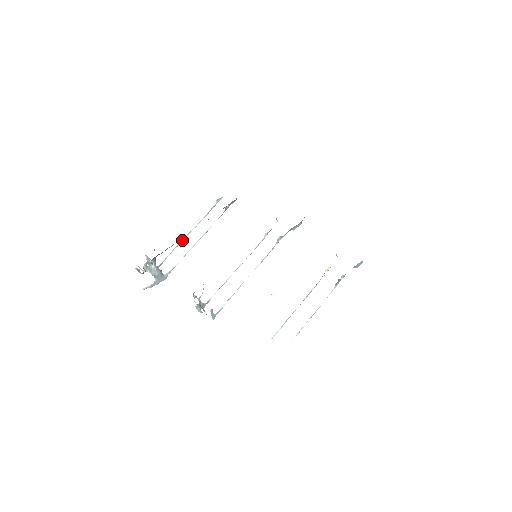
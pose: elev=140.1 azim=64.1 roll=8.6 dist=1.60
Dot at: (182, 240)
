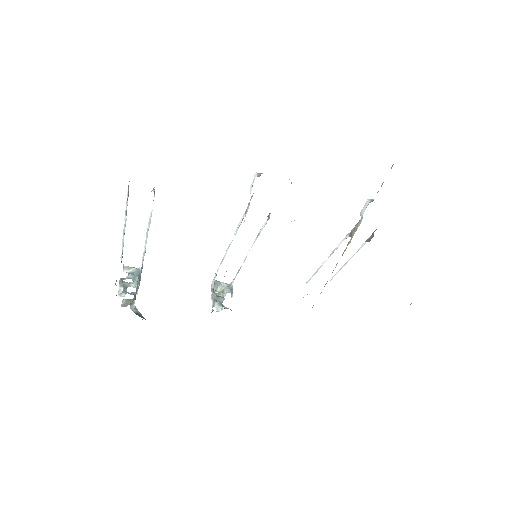
Dot at: (123, 235)
